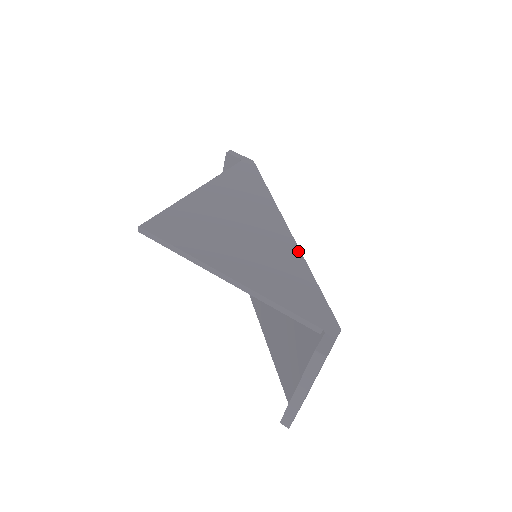
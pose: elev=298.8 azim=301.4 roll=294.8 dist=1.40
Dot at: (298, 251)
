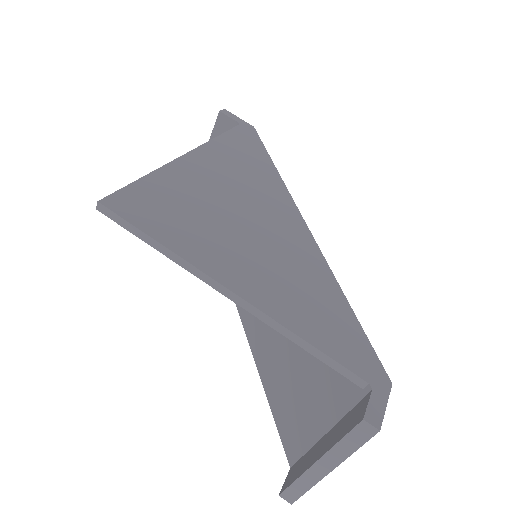
Dot at: (322, 258)
